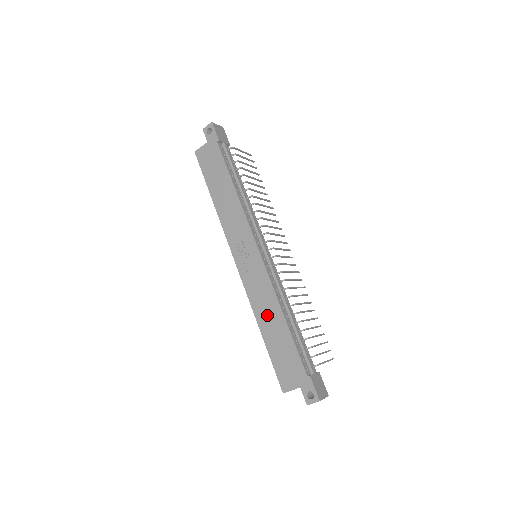
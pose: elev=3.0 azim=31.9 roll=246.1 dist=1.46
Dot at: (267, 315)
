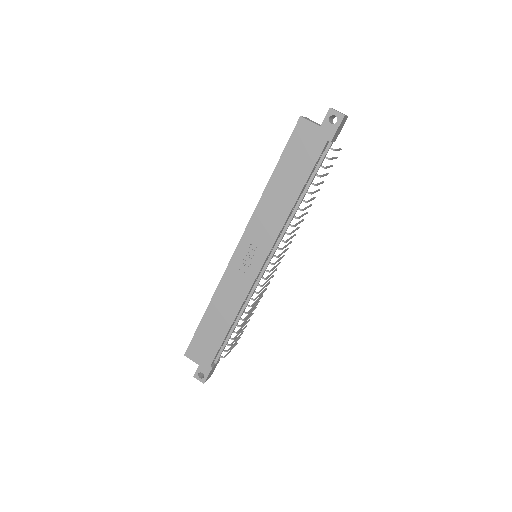
Dot at: (222, 308)
